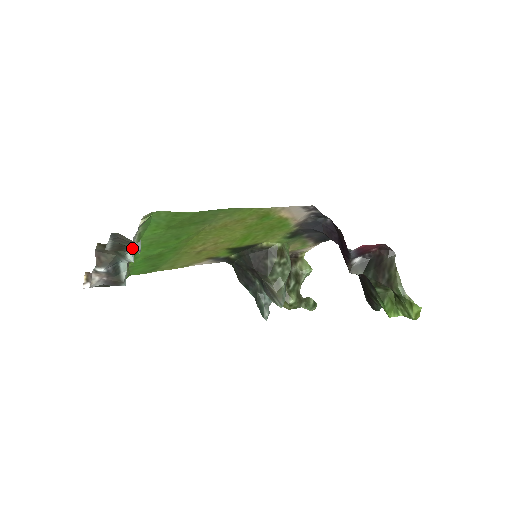
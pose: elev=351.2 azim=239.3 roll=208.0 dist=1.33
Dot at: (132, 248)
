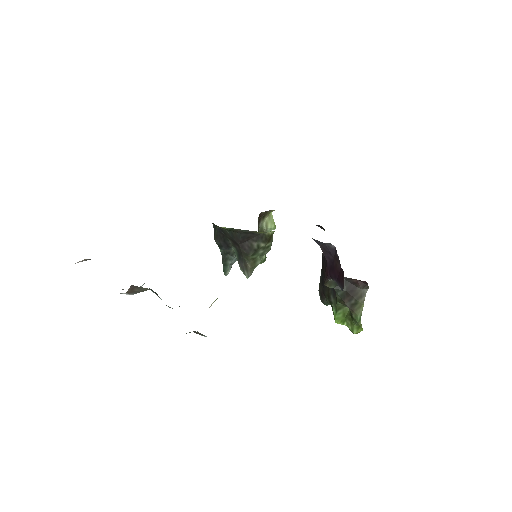
Dot at: occluded
